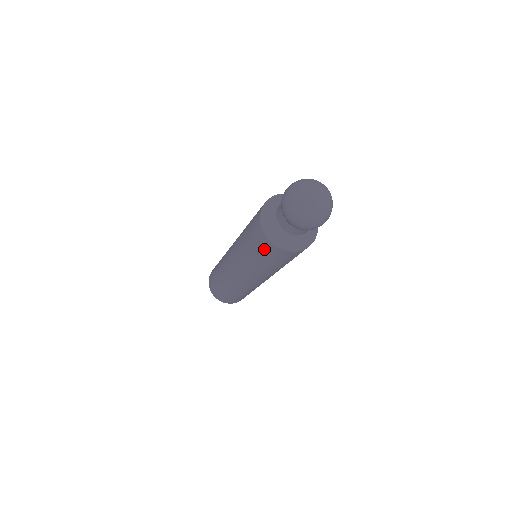
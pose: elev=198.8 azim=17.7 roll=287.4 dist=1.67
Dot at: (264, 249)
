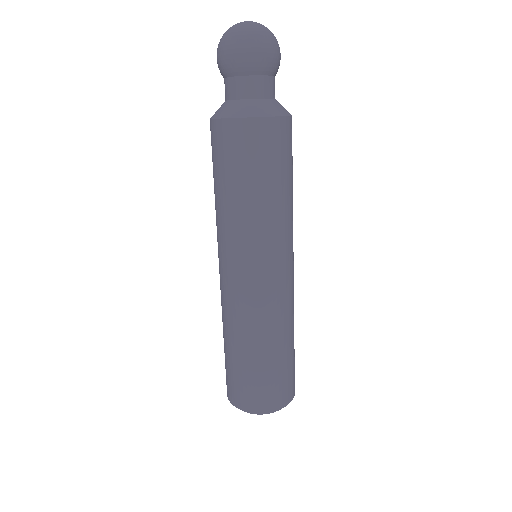
Dot at: (212, 147)
